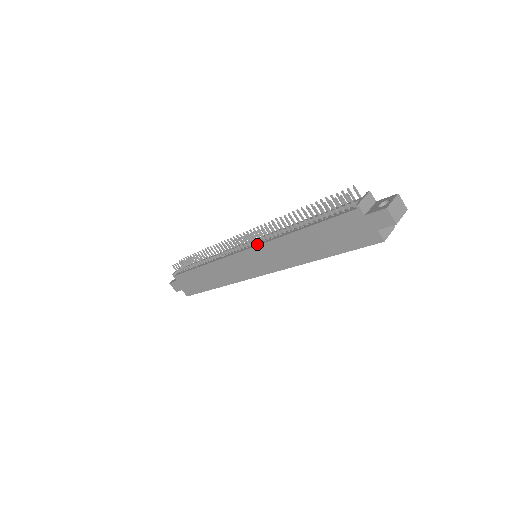
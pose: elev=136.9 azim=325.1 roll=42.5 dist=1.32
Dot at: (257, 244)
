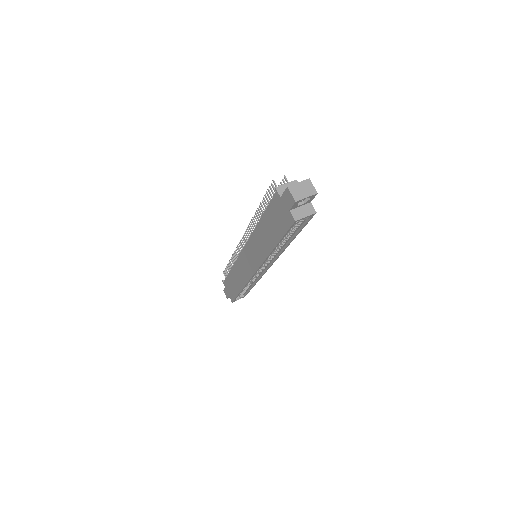
Dot at: occluded
